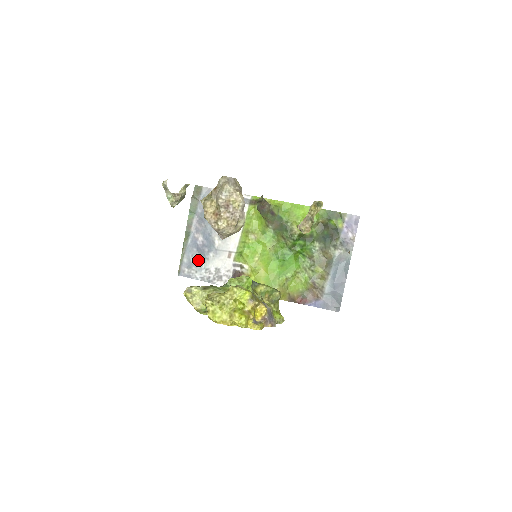
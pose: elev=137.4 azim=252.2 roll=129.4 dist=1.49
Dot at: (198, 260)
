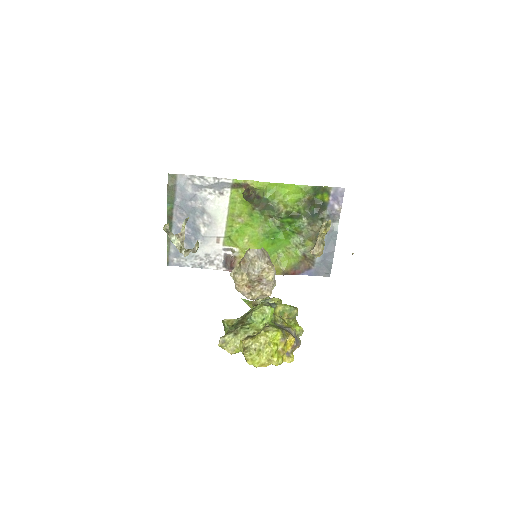
Dot at: occluded
